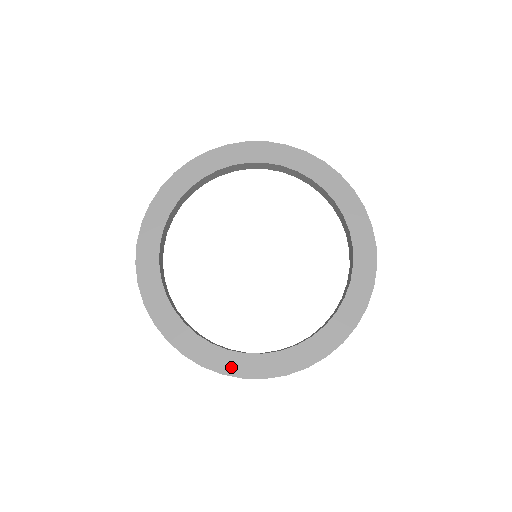
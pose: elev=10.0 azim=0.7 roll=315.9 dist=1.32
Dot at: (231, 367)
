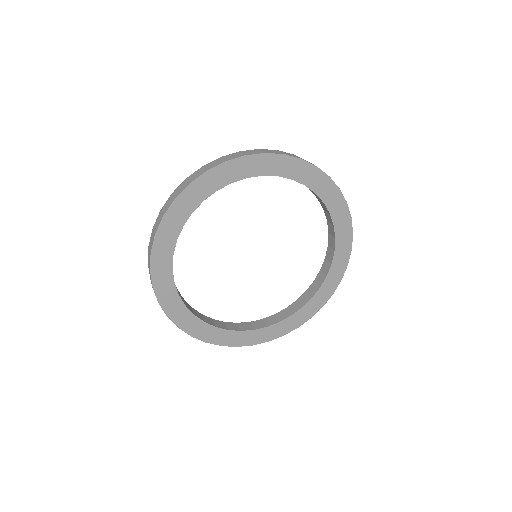
Dot at: (169, 305)
